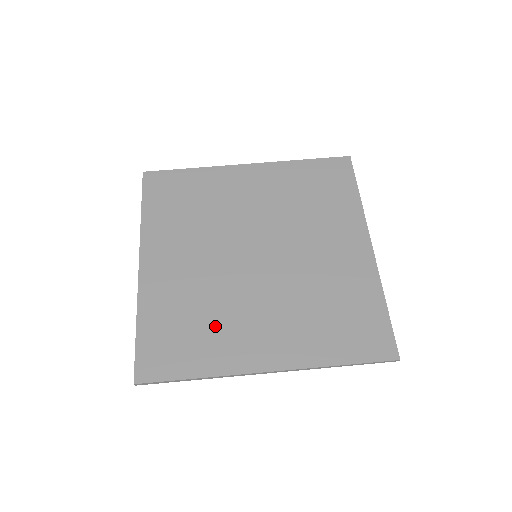
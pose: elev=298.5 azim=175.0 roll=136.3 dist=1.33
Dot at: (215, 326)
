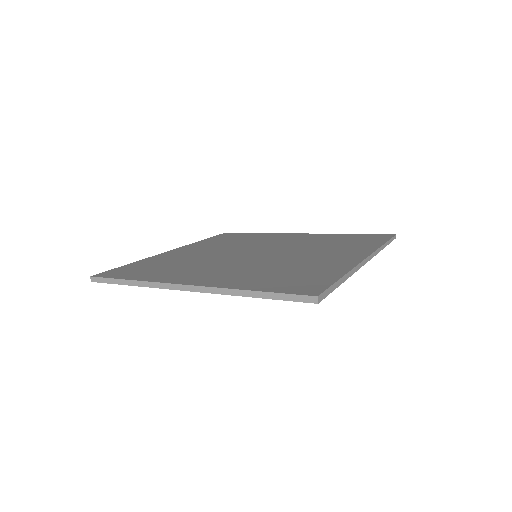
Dot at: (300, 267)
